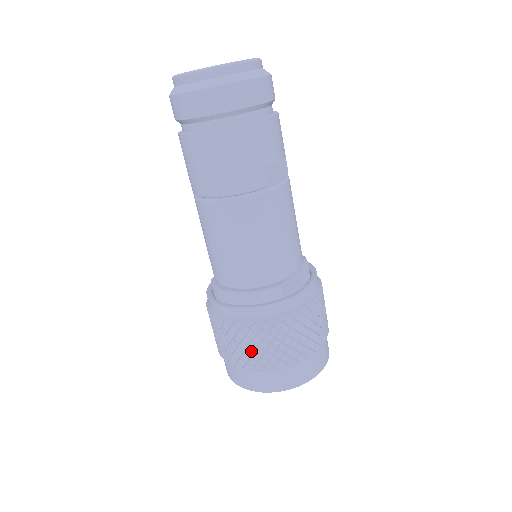
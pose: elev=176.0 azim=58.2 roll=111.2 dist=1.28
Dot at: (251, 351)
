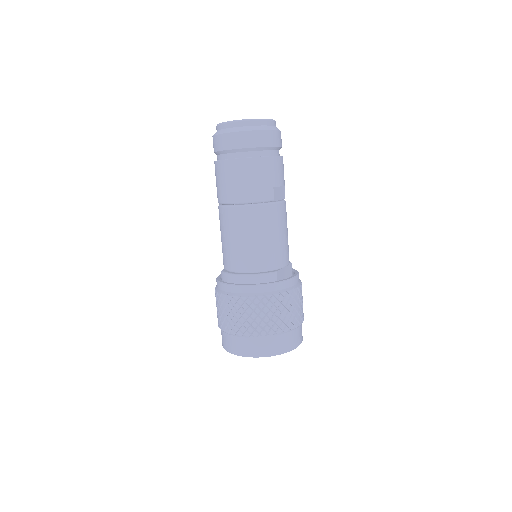
Dot at: (251, 320)
